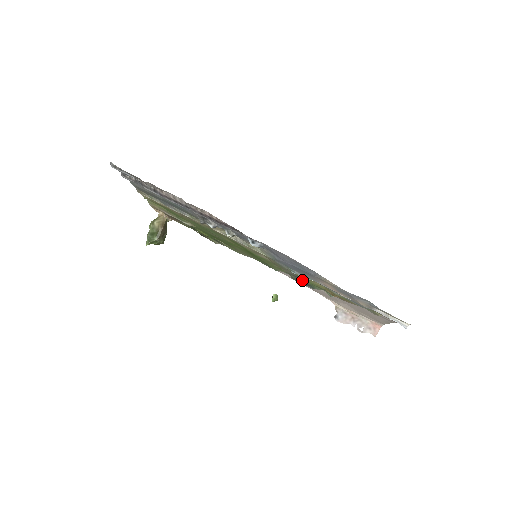
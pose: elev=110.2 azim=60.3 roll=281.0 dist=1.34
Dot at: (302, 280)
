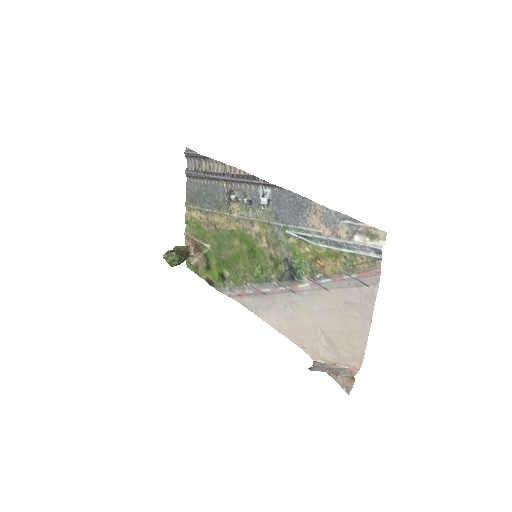
Dot at: (291, 266)
